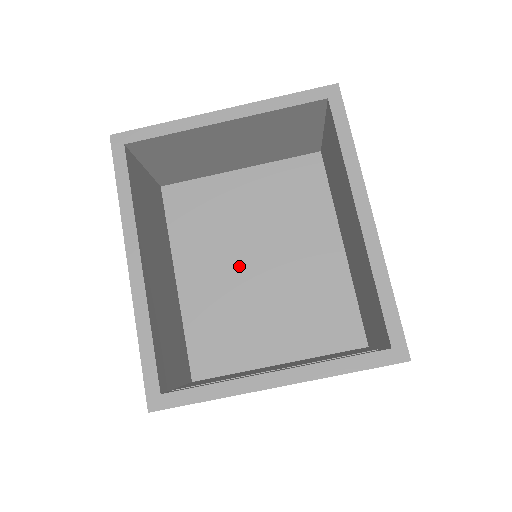
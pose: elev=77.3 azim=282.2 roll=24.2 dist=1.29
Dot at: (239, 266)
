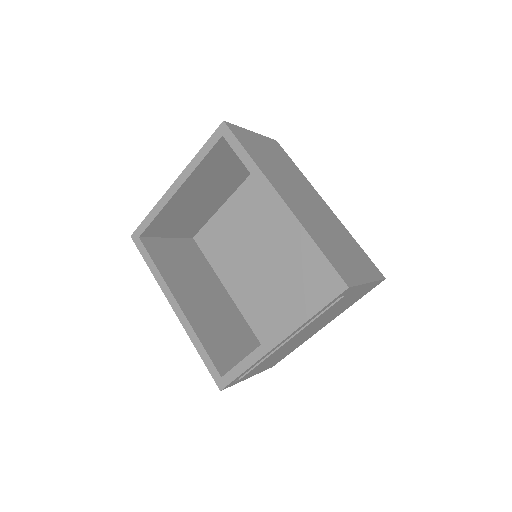
Dot at: (260, 265)
